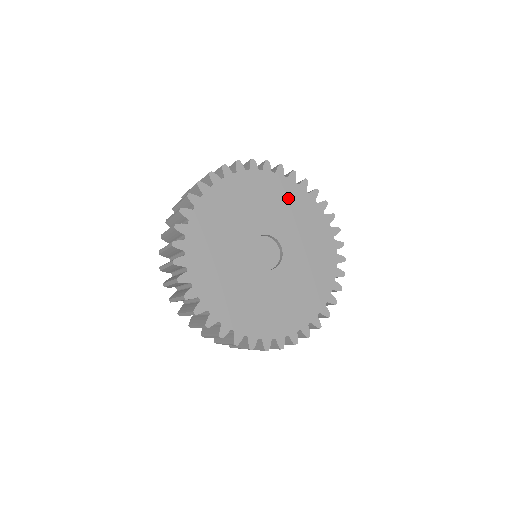
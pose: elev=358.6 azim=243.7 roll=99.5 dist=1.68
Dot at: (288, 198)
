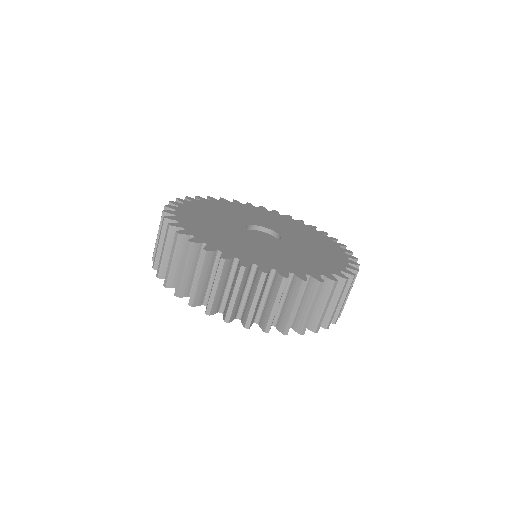
Dot at: (246, 210)
